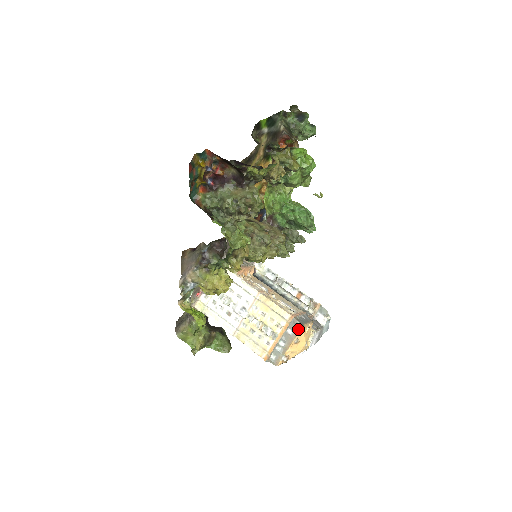
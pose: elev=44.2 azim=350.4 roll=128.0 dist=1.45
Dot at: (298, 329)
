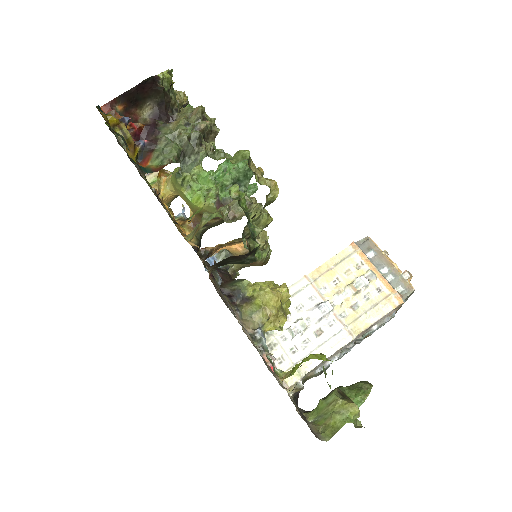
Dot at: (370, 243)
